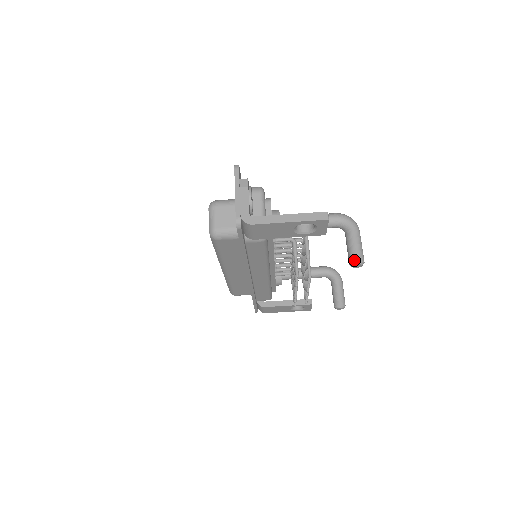
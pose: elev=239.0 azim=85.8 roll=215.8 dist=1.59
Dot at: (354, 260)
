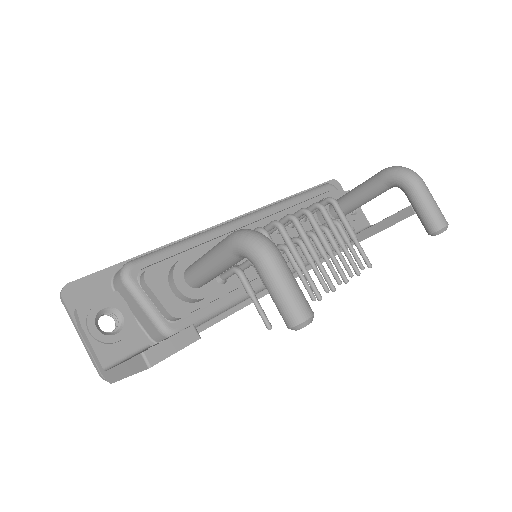
Dot at: occluded
